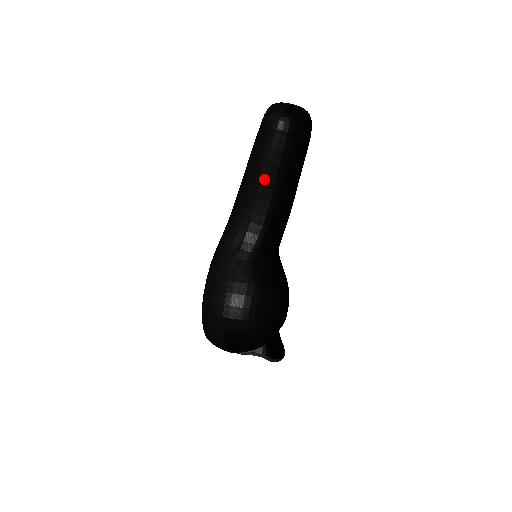
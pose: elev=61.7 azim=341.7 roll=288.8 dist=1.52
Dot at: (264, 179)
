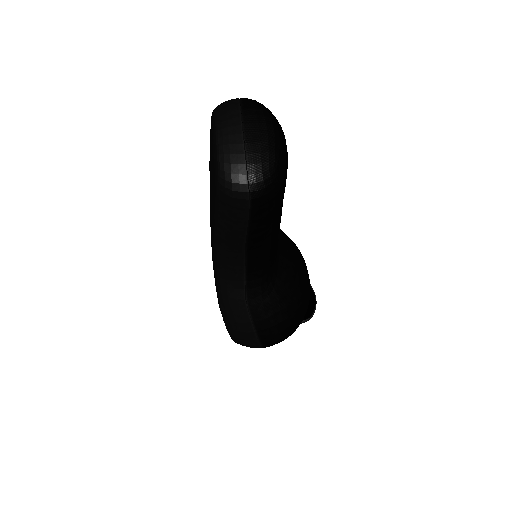
Dot at: (250, 240)
